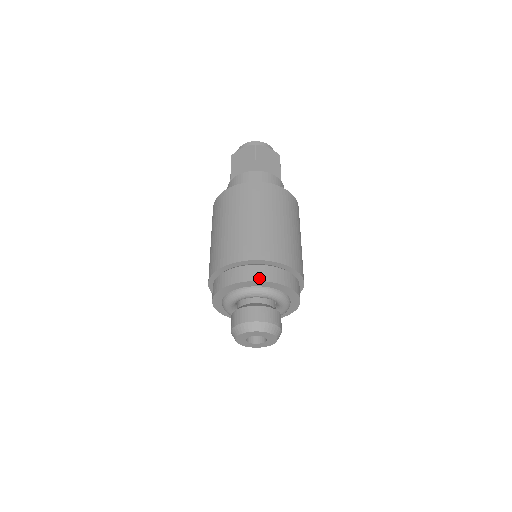
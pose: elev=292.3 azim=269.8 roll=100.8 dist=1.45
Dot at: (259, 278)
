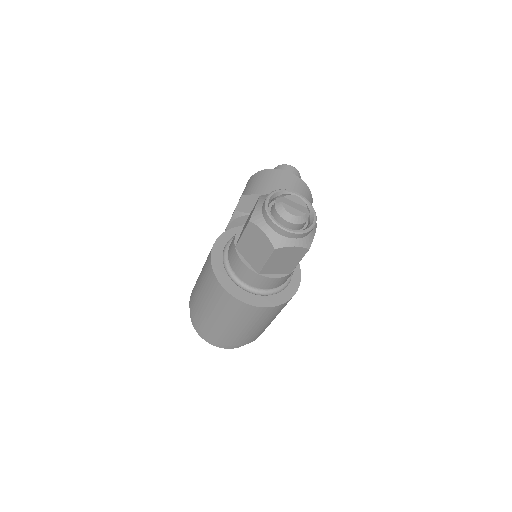
Dot at: (216, 345)
